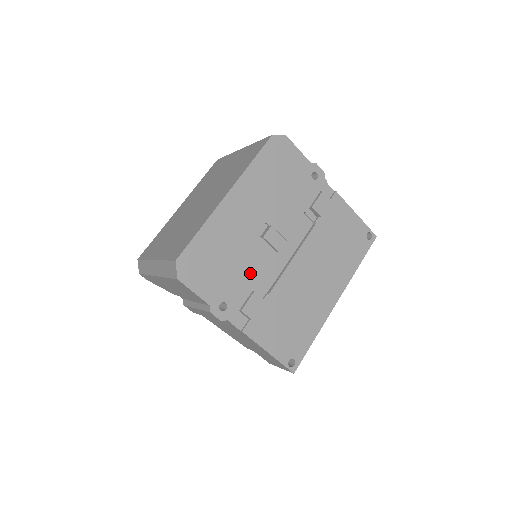
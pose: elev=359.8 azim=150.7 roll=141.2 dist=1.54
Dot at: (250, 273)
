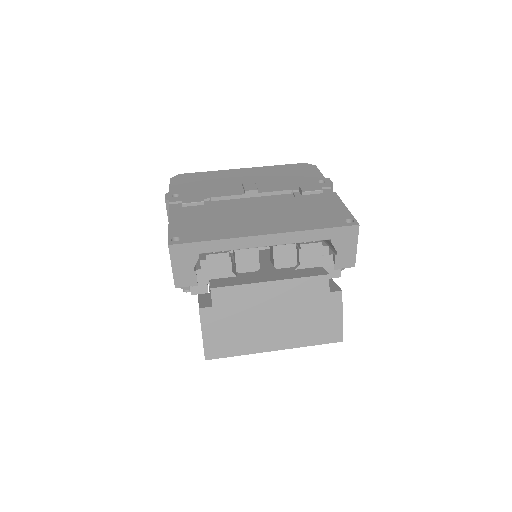
Dot at: (213, 193)
